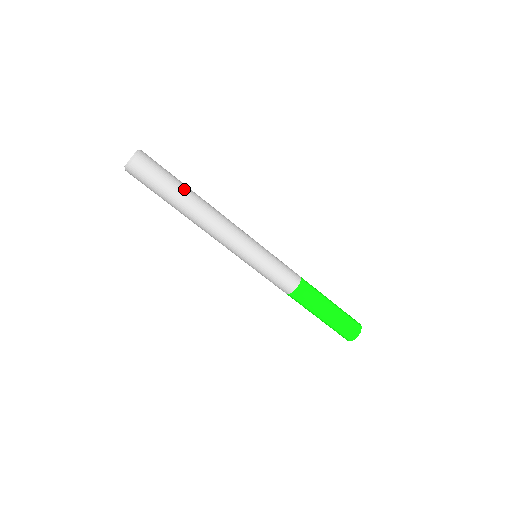
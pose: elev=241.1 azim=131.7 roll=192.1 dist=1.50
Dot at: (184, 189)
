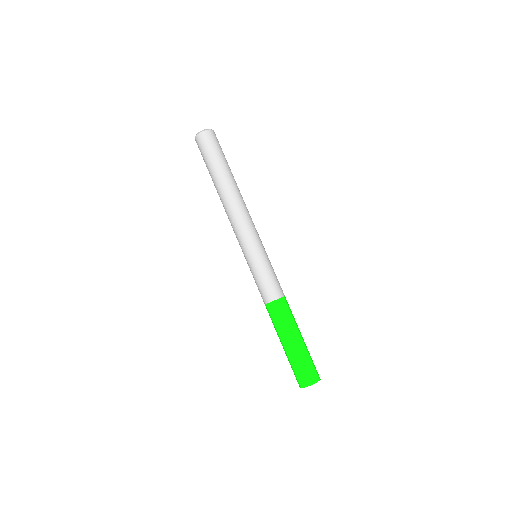
Dot at: (226, 170)
